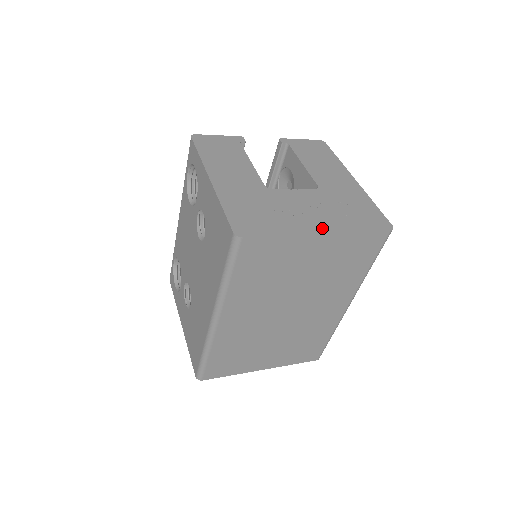
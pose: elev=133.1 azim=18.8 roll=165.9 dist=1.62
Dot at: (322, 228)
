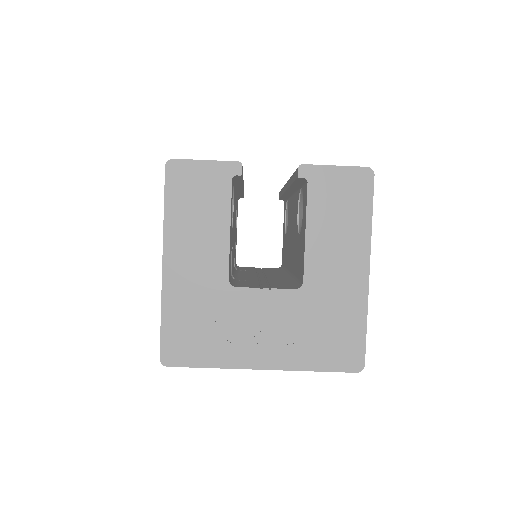
Dot at: (266, 362)
